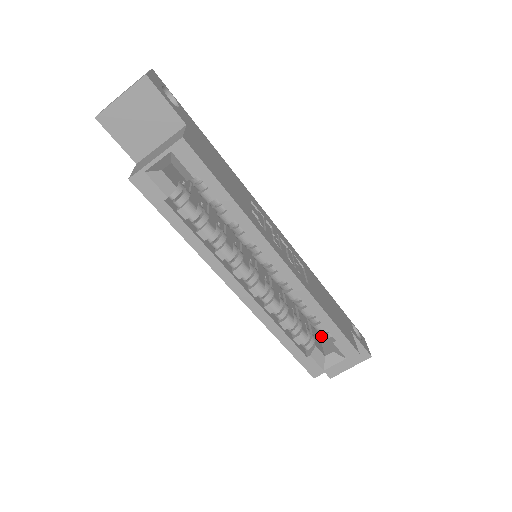
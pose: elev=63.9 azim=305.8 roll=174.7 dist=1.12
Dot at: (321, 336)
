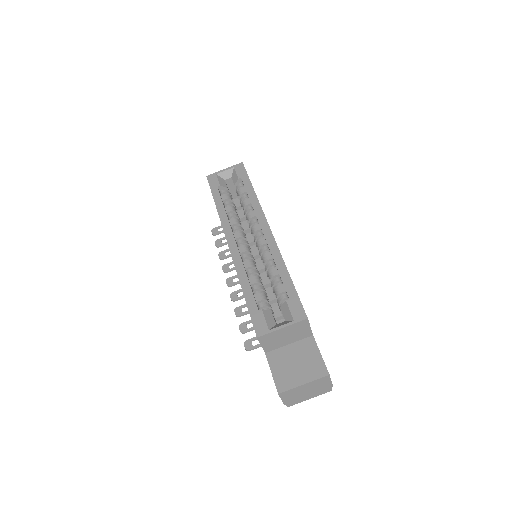
Dot at: occluded
